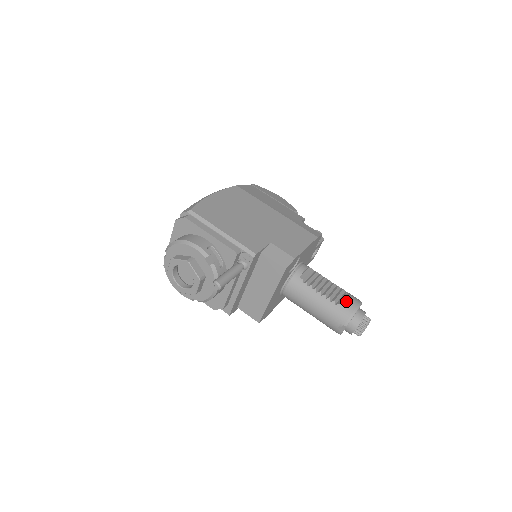
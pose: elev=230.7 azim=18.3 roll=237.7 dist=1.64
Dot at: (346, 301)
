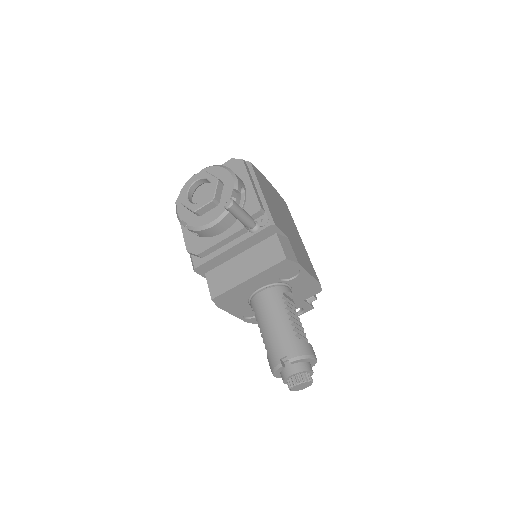
Dot at: (307, 342)
